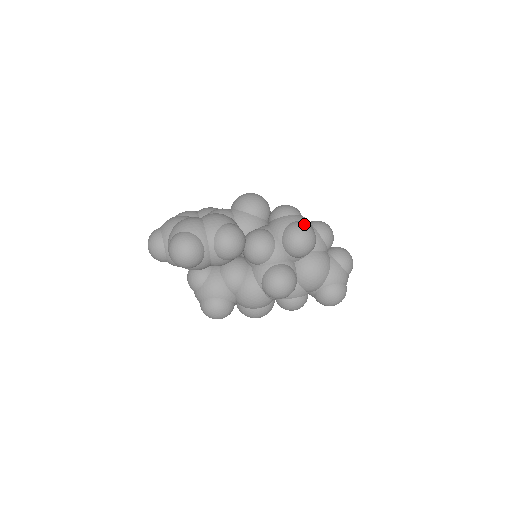
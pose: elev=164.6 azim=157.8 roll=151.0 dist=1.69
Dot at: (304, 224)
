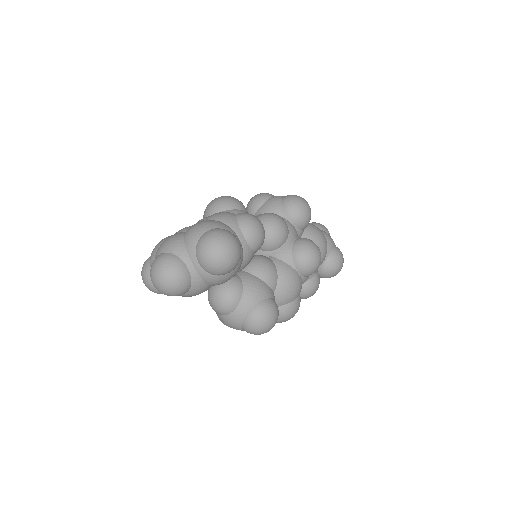
Dot at: (293, 195)
